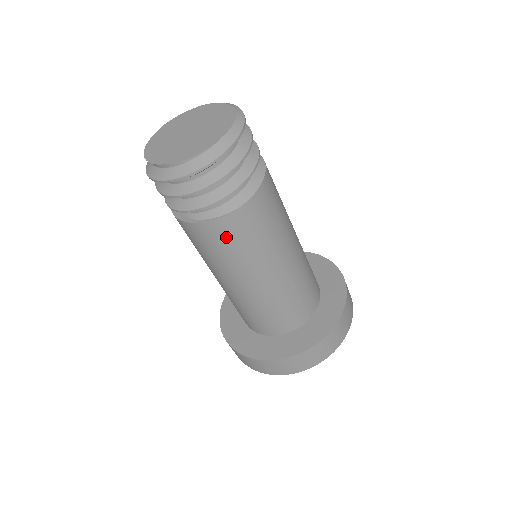
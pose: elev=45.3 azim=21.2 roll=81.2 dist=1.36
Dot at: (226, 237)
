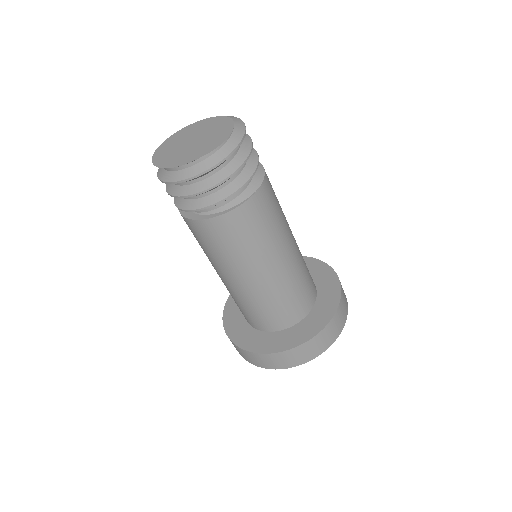
Dot at: (257, 216)
